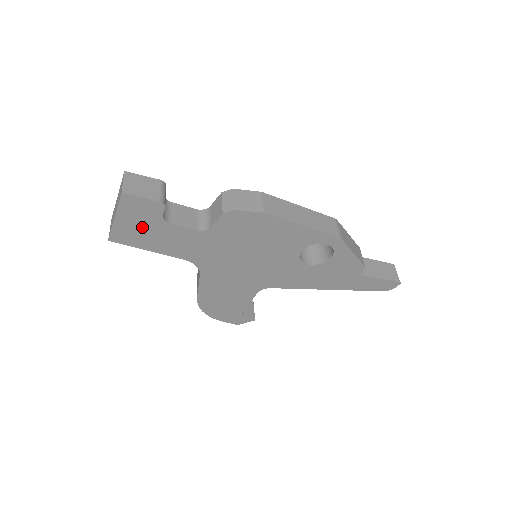
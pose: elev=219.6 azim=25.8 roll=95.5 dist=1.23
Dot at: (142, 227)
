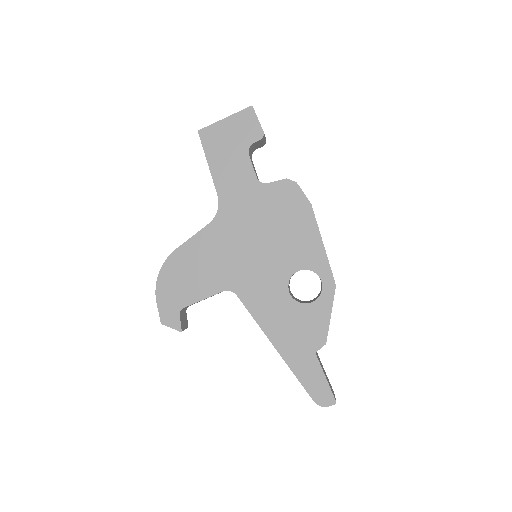
Dot at: (230, 141)
